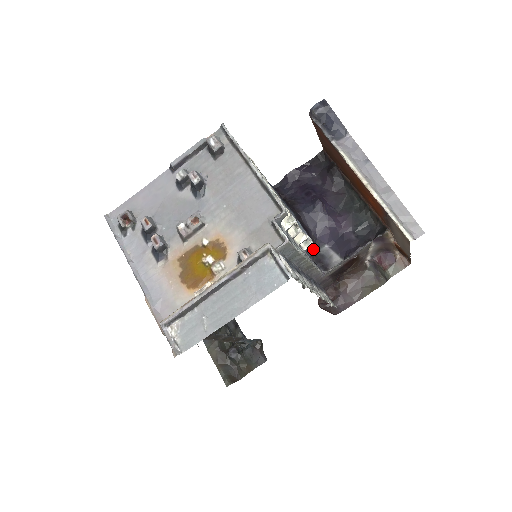
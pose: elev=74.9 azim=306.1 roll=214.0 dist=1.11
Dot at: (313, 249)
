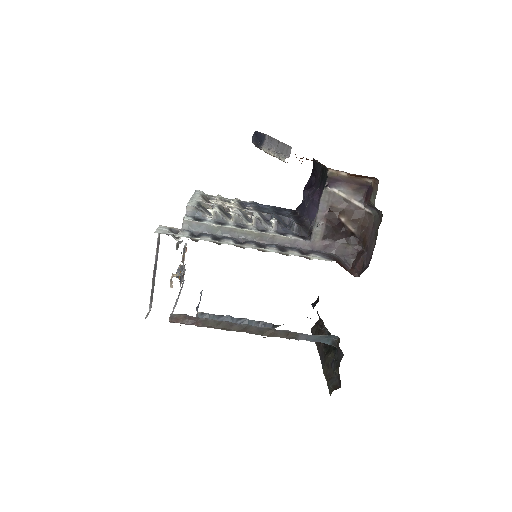
Dot at: (293, 226)
